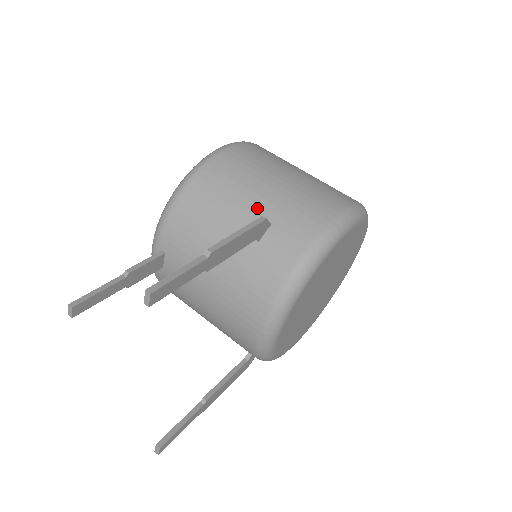
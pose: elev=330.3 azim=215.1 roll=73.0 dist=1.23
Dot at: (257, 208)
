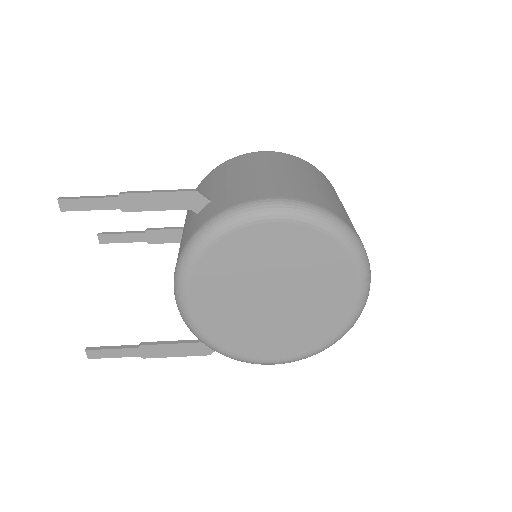
Dot at: (216, 190)
